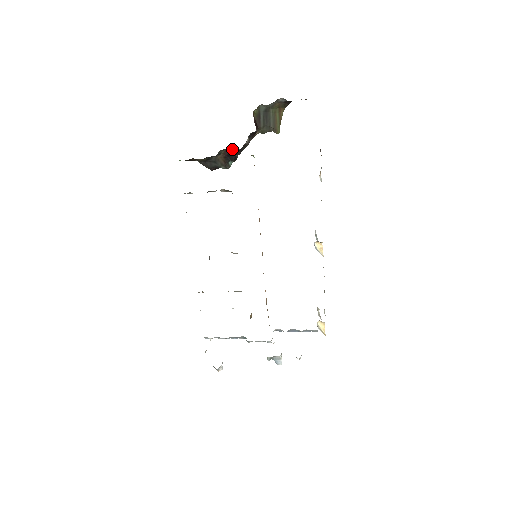
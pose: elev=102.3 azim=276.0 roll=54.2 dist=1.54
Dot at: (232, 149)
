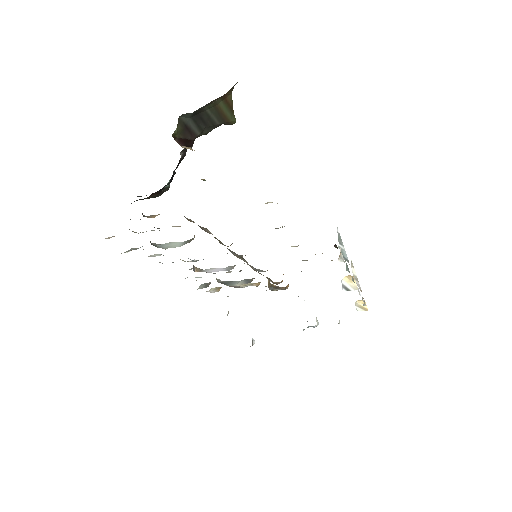
Dot at: occluded
